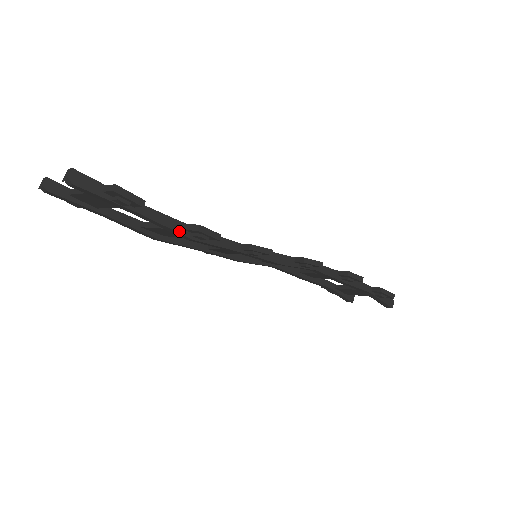
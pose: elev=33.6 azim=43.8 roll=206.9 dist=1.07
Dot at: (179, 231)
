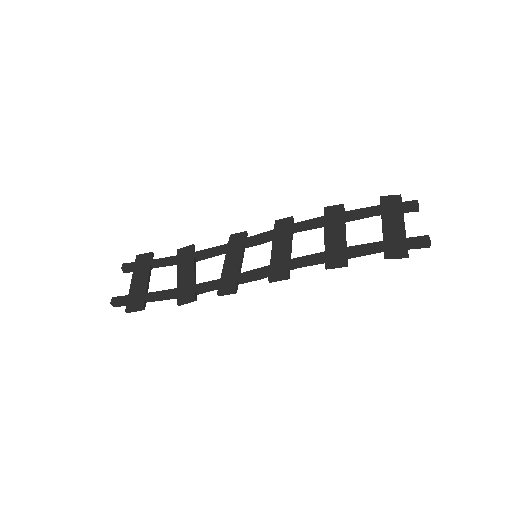
Dot at: (176, 298)
